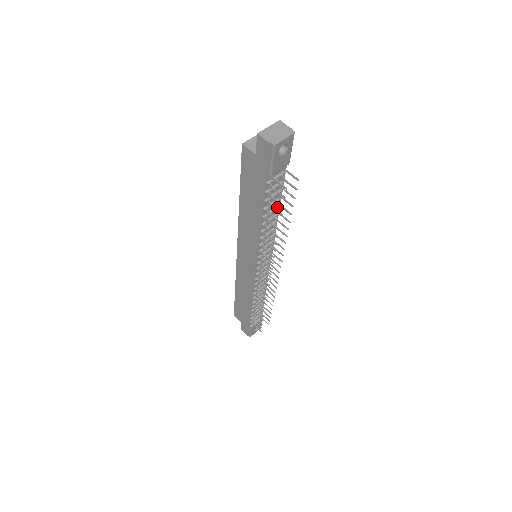
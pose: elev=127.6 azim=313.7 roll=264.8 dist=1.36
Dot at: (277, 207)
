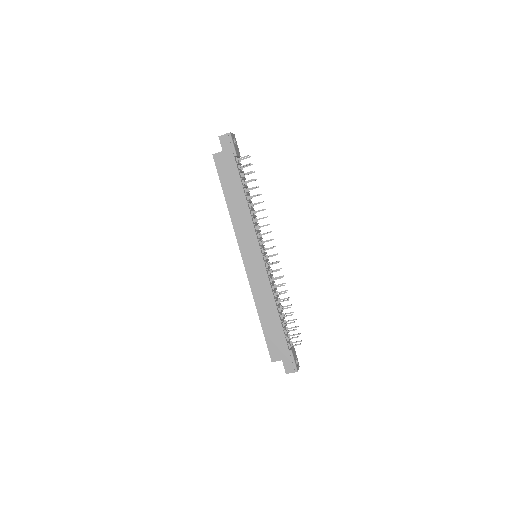
Dot at: (249, 193)
